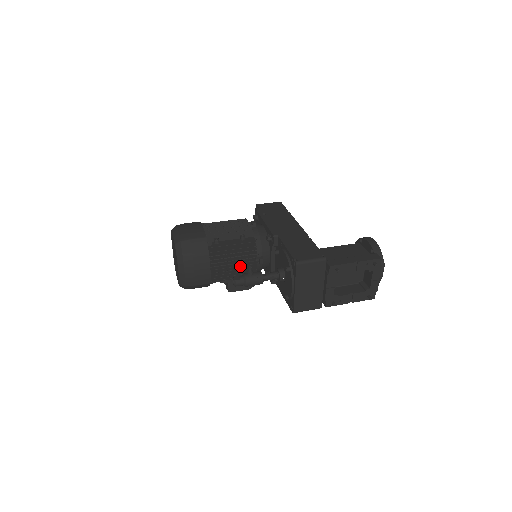
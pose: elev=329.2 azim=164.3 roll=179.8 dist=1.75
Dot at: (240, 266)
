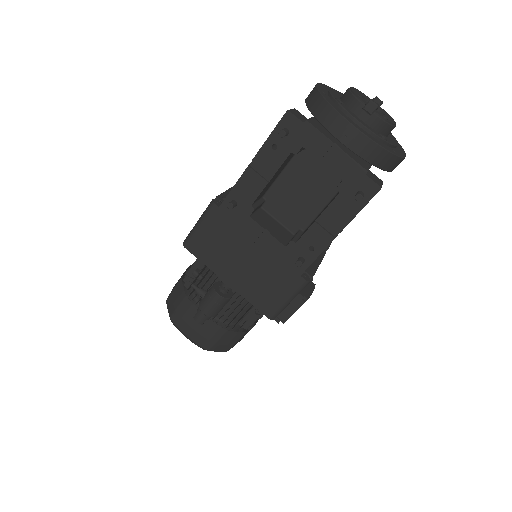
Dot at: occluded
